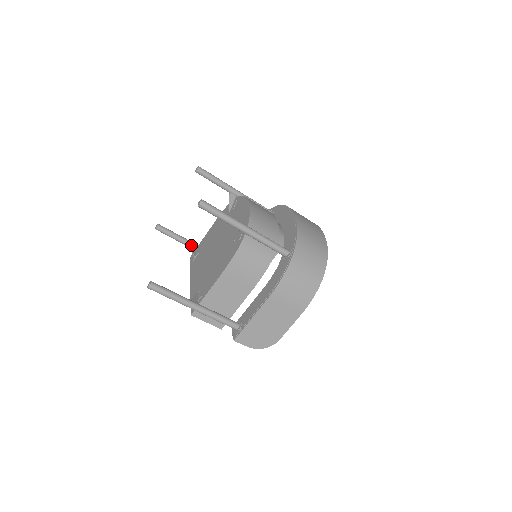
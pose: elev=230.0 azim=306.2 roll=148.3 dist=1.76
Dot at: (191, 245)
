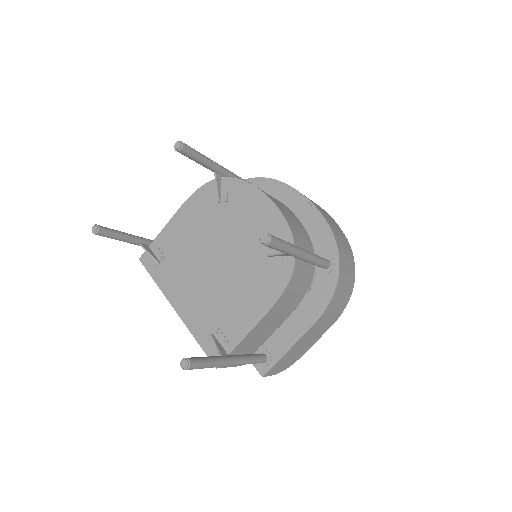
Dot at: (142, 243)
